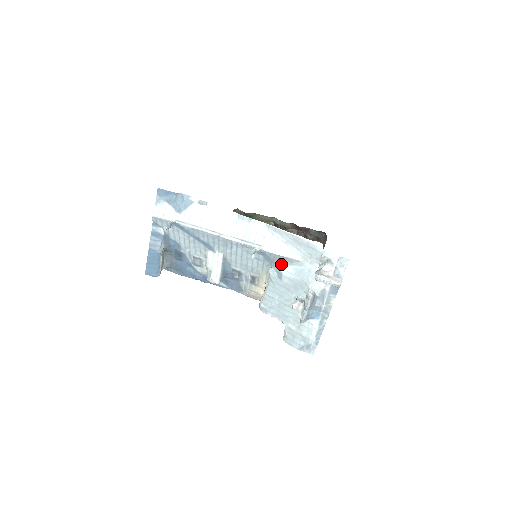
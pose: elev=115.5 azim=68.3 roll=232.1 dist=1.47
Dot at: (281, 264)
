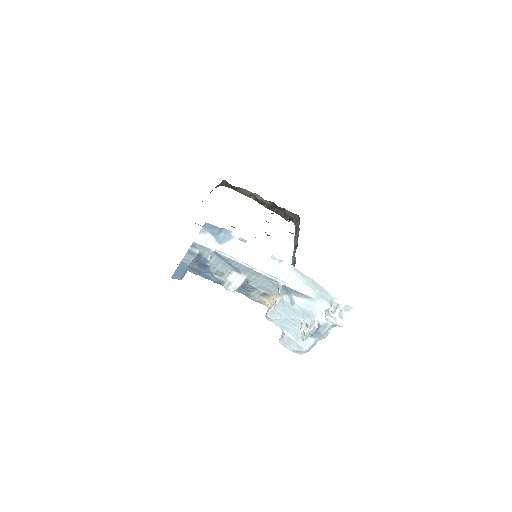
Dot at: (296, 295)
